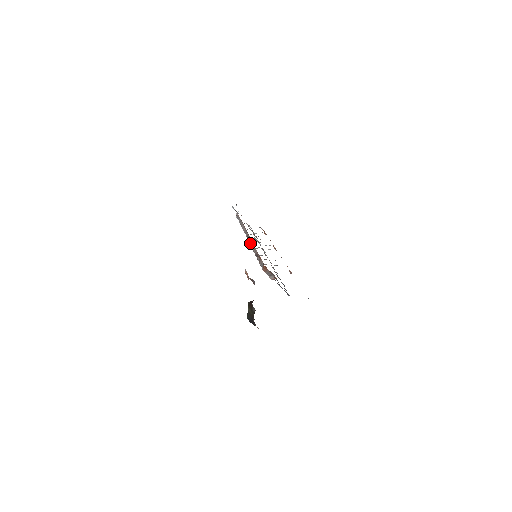
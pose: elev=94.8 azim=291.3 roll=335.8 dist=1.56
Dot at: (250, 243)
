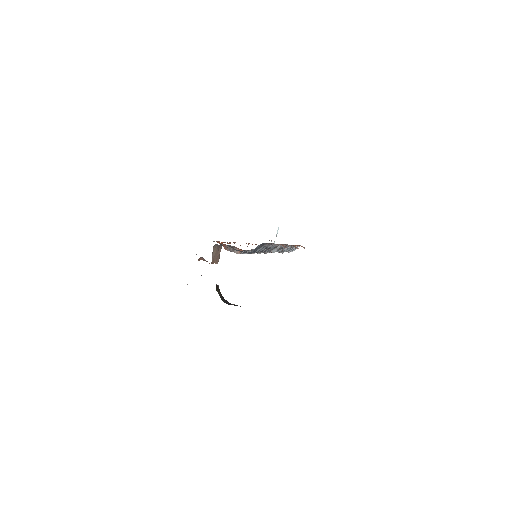
Dot at: occluded
